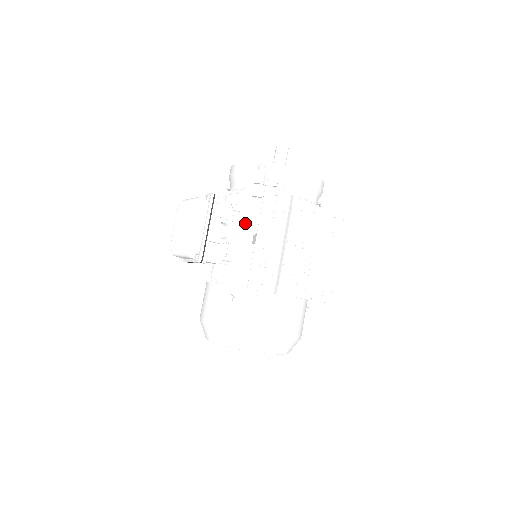
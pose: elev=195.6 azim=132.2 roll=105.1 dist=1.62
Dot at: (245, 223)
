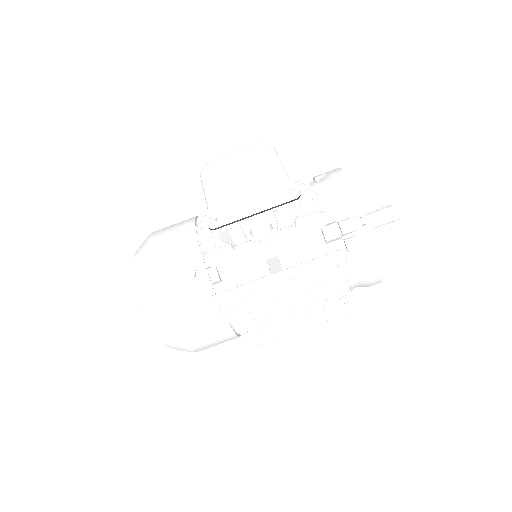
Dot at: (286, 240)
